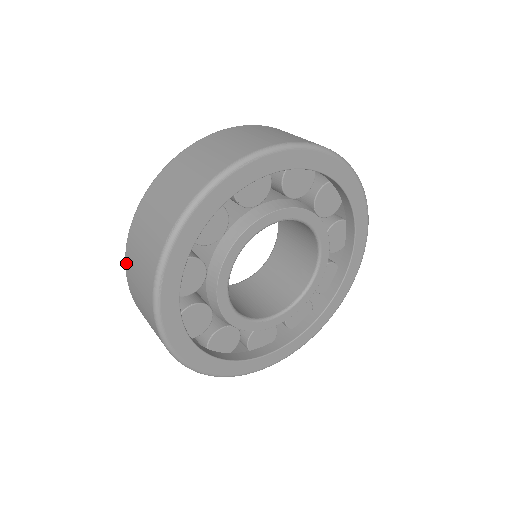
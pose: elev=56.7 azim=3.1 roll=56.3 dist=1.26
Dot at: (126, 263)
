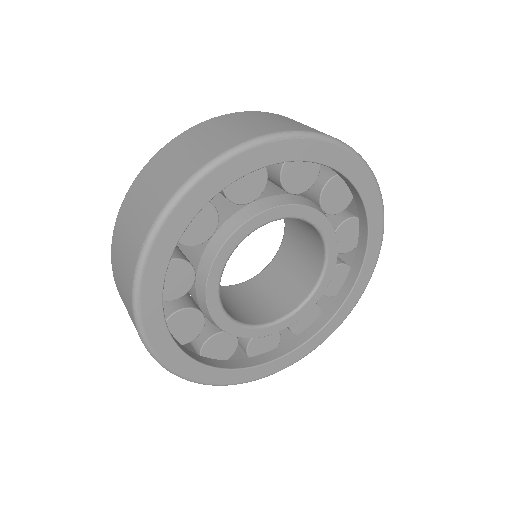
Dot at: occluded
